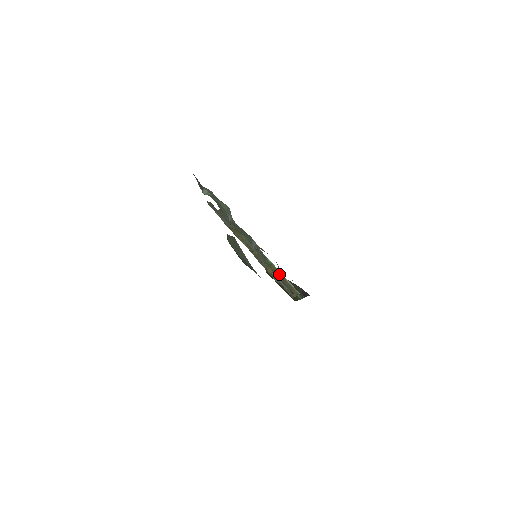
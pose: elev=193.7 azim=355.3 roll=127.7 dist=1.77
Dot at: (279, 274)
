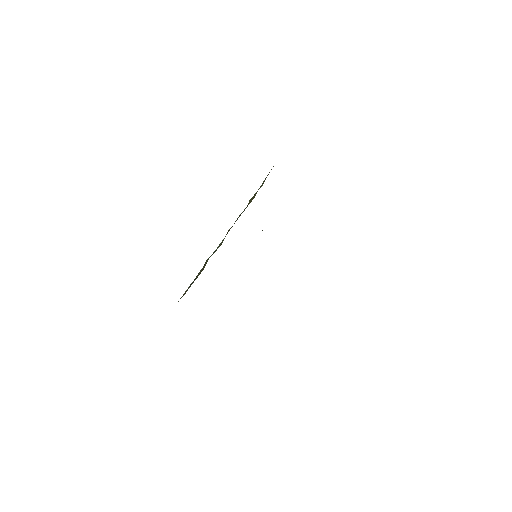
Dot at: (260, 186)
